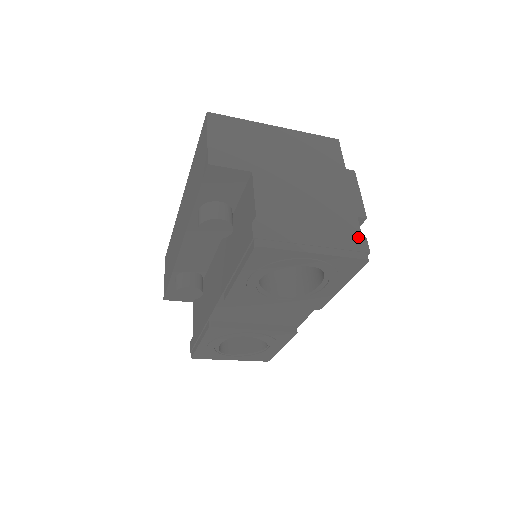
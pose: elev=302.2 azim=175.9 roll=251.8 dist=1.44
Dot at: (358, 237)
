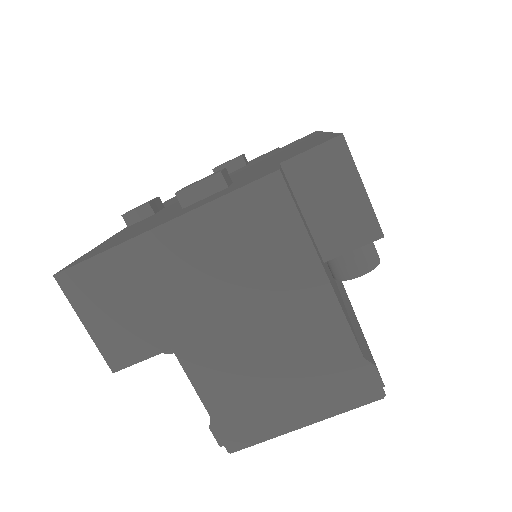
Dot at: (361, 371)
